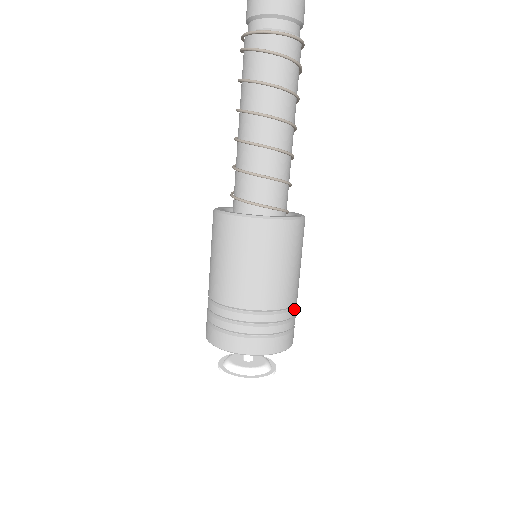
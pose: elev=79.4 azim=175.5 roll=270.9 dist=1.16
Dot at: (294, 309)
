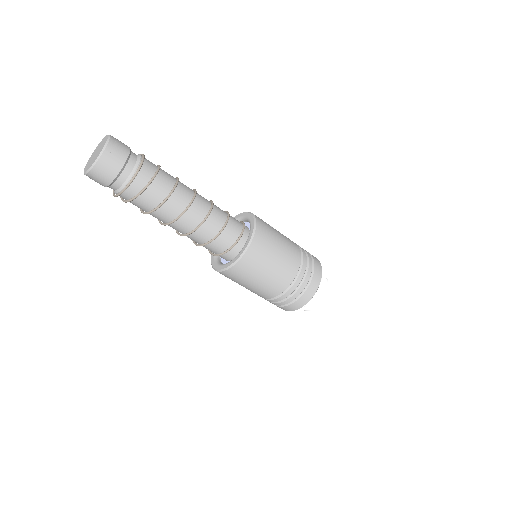
Dot at: (303, 254)
